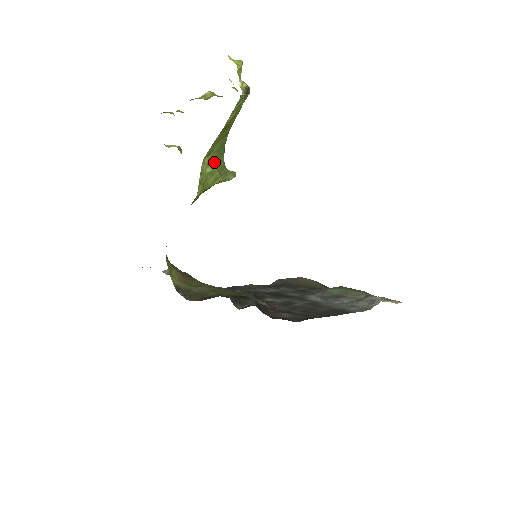
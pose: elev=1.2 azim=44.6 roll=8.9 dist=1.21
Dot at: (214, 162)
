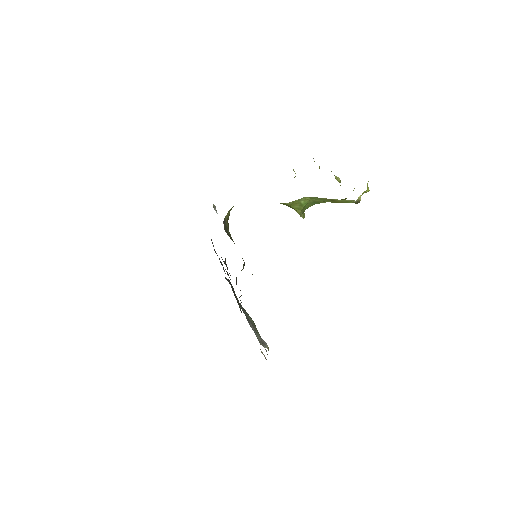
Dot at: (307, 203)
